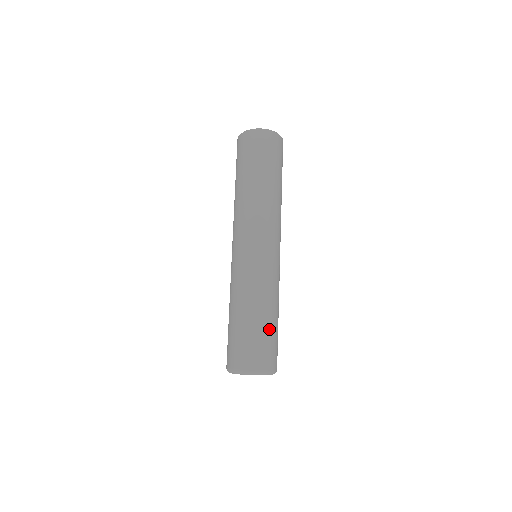
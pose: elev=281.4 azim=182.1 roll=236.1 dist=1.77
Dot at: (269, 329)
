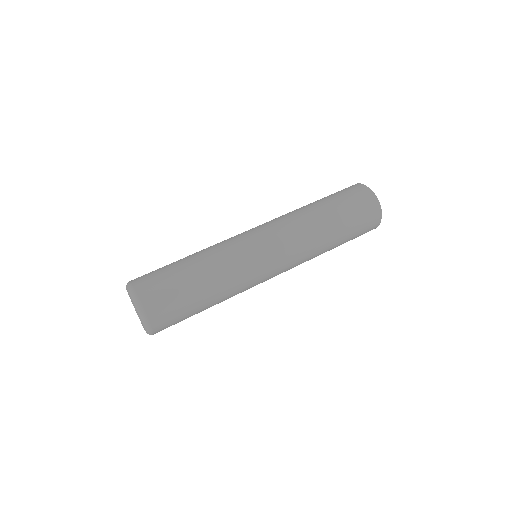
Dot at: (194, 308)
